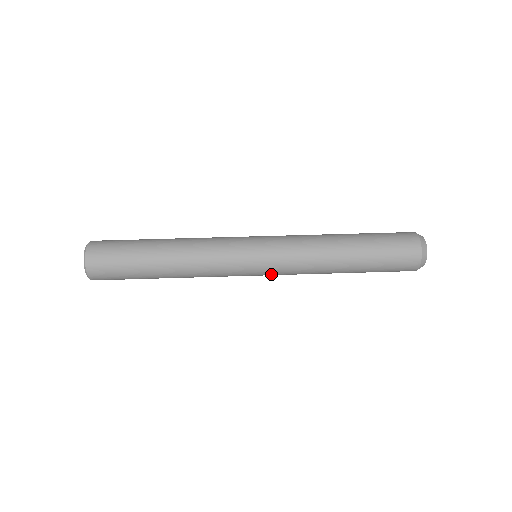
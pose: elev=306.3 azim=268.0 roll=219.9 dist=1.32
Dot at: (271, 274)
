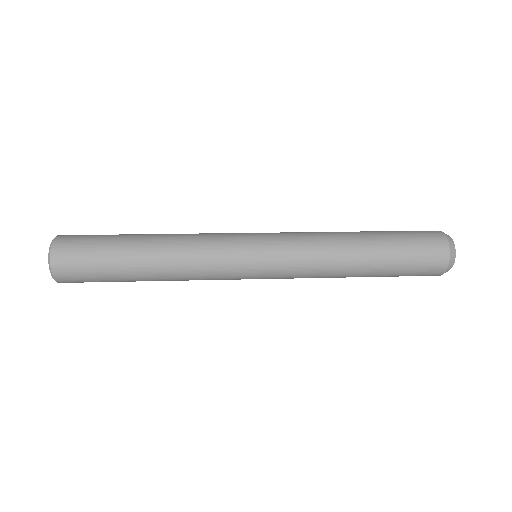
Dot at: (274, 274)
